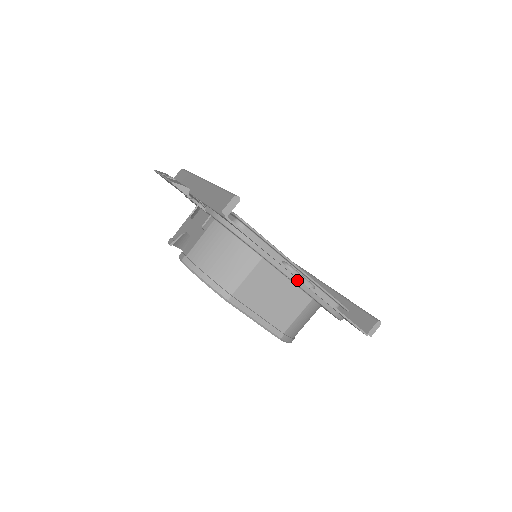
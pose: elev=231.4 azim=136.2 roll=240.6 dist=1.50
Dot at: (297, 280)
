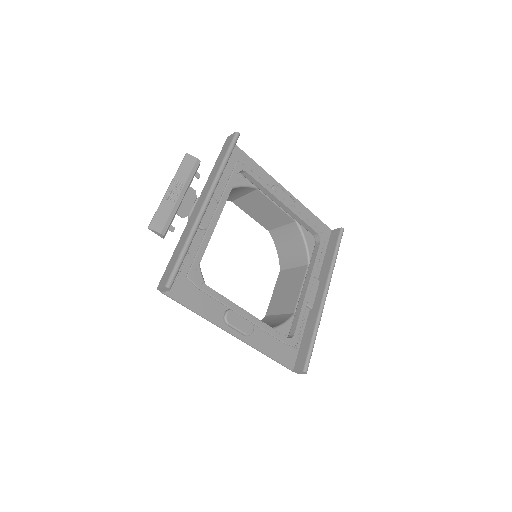
Dot at: (230, 330)
